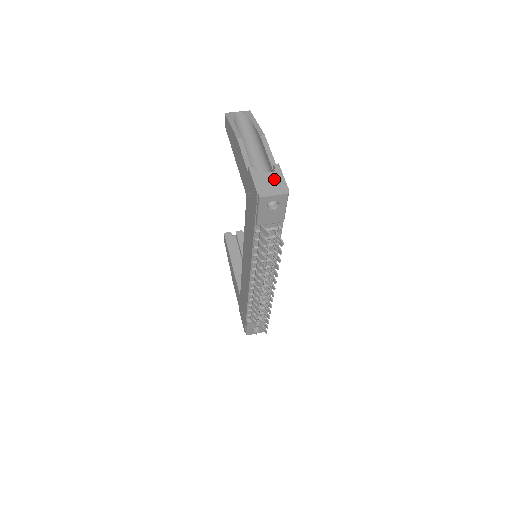
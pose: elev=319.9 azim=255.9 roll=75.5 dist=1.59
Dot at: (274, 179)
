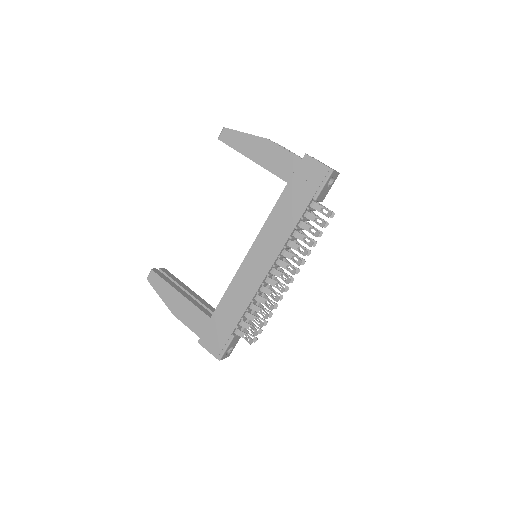
Dot at: occluded
